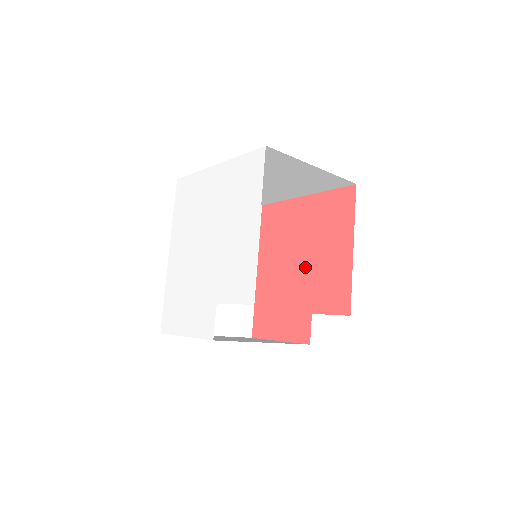
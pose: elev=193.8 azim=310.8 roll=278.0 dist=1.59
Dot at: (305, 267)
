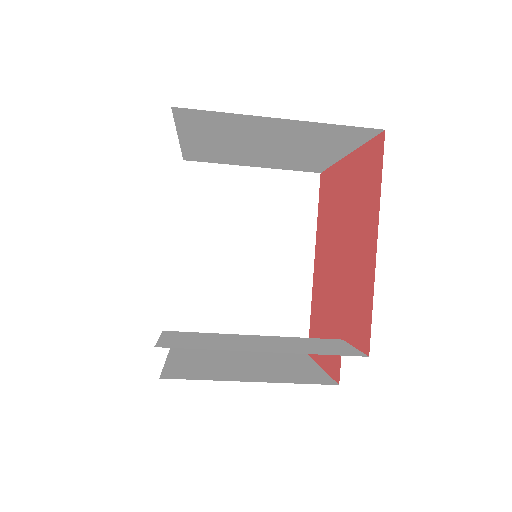
Dot at: (341, 267)
